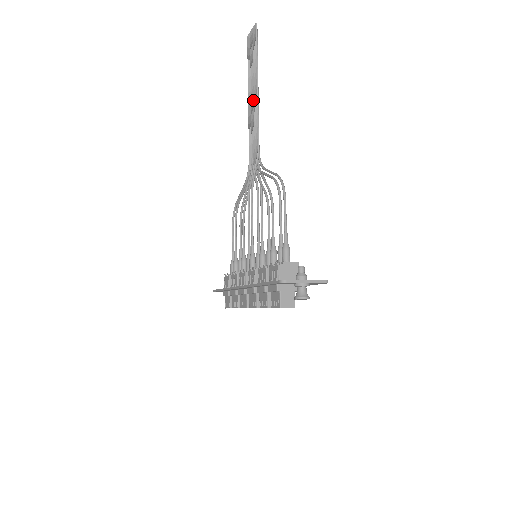
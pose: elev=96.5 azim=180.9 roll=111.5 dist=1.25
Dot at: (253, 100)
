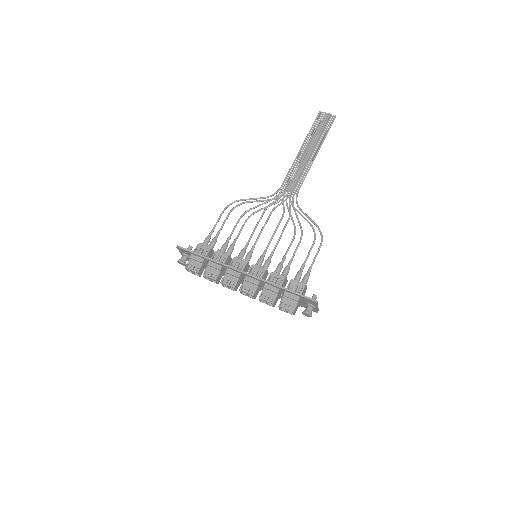
Dot at: (308, 157)
